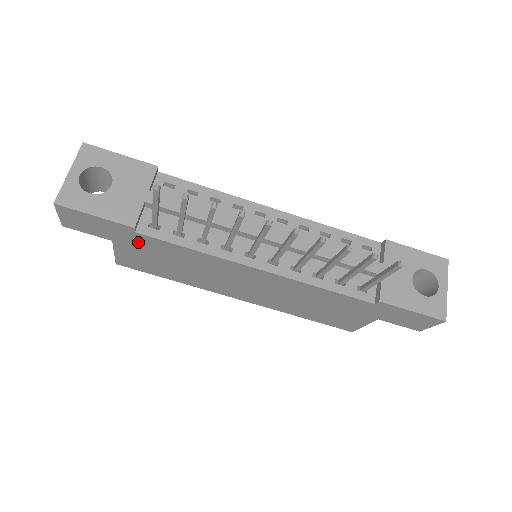
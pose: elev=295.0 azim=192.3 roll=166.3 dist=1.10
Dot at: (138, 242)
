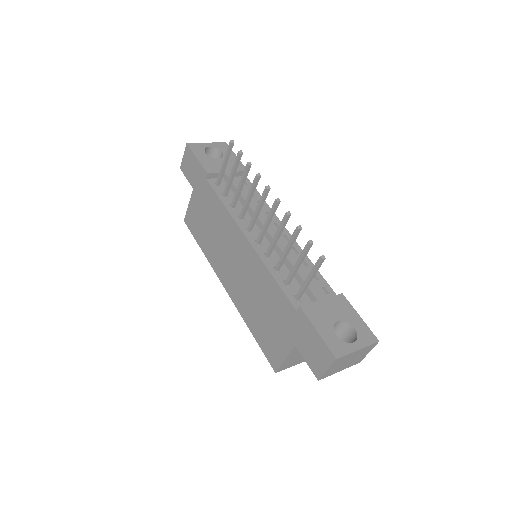
Dot at: (203, 192)
